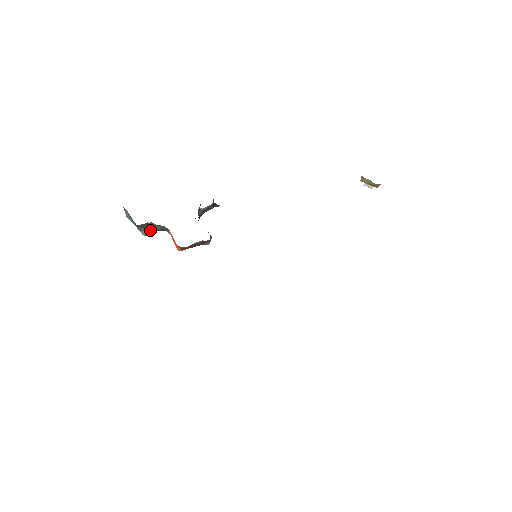
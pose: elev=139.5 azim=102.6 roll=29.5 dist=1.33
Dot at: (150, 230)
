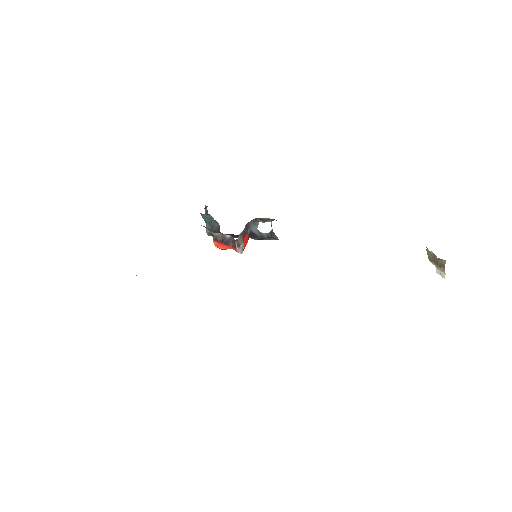
Dot at: (212, 229)
